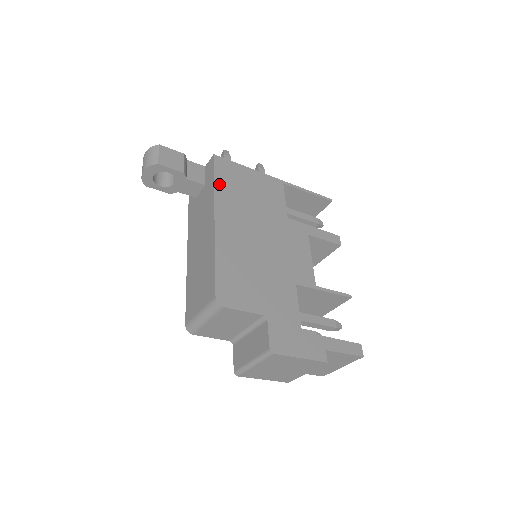
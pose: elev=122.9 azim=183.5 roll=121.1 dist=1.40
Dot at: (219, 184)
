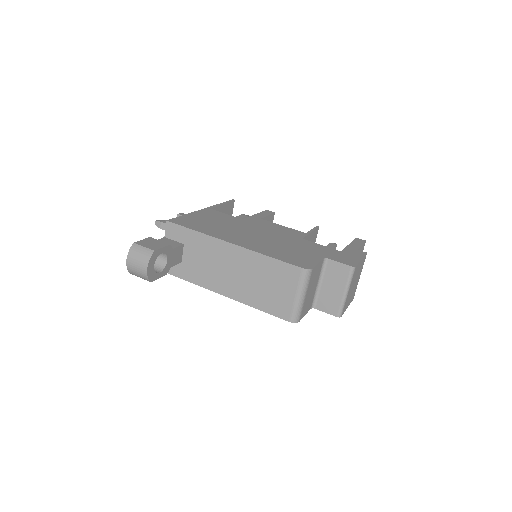
Dot at: (198, 230)
